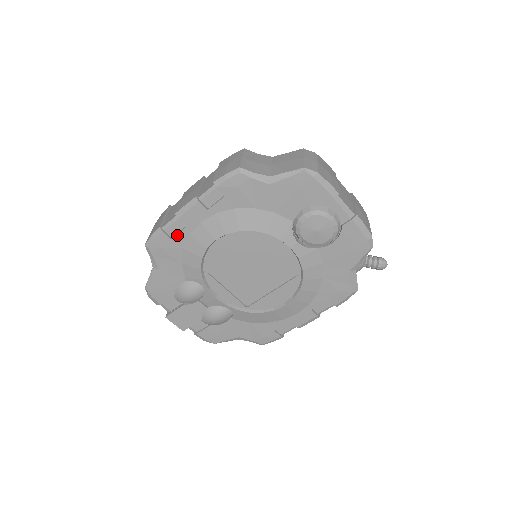
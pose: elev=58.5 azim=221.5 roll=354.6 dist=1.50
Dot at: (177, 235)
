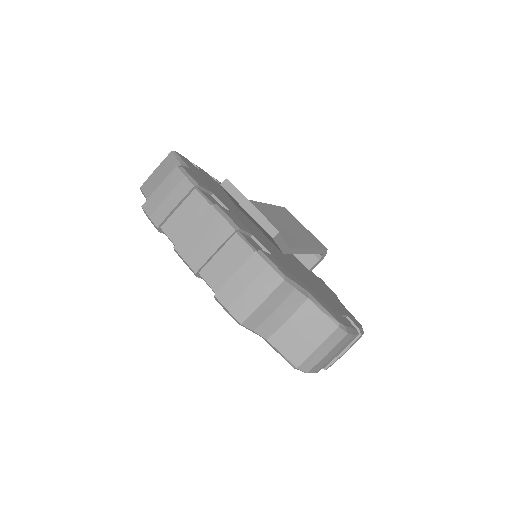
Dot at: occluded
